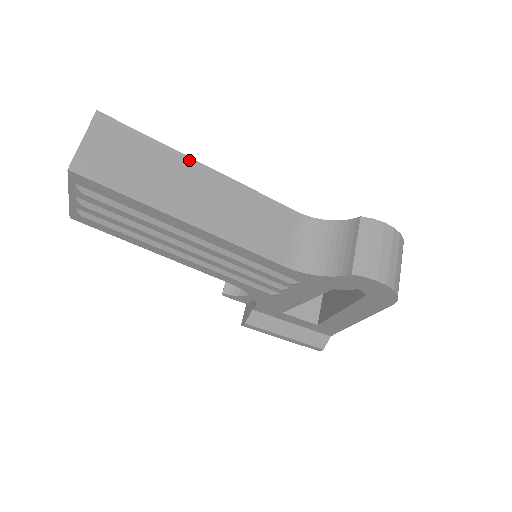
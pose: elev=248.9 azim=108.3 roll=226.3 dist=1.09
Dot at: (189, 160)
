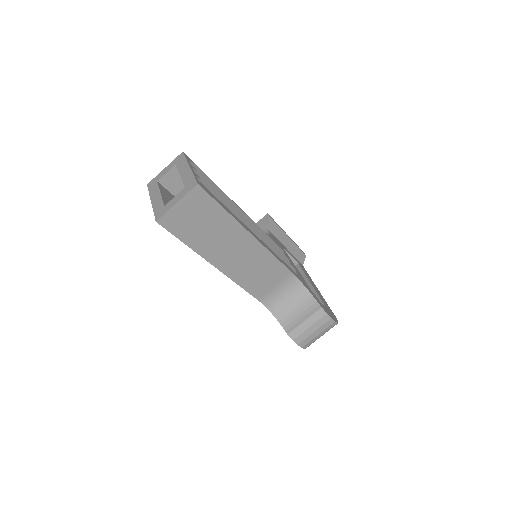
Dot at: (242, 229)
